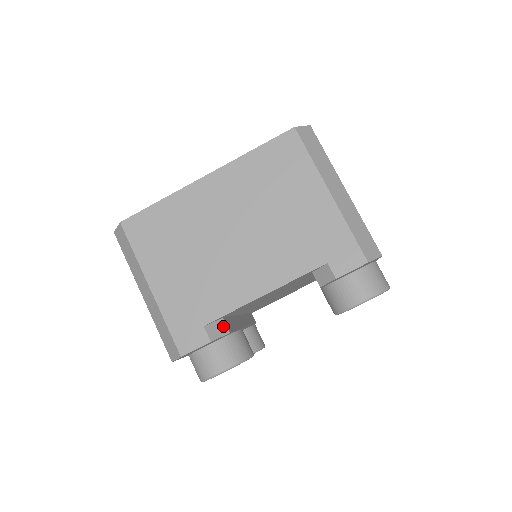
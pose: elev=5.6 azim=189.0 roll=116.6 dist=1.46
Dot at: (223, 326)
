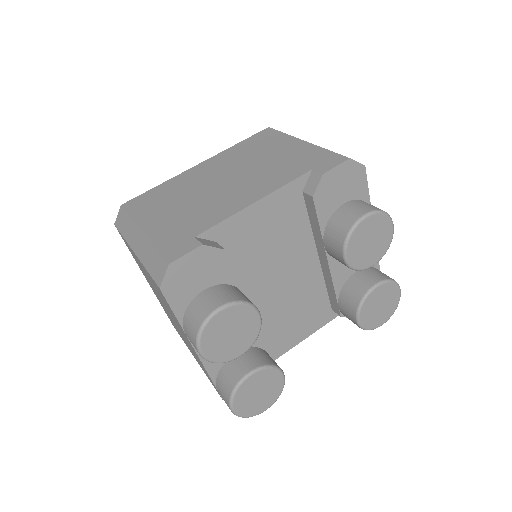
Dot at: (217, 245)
